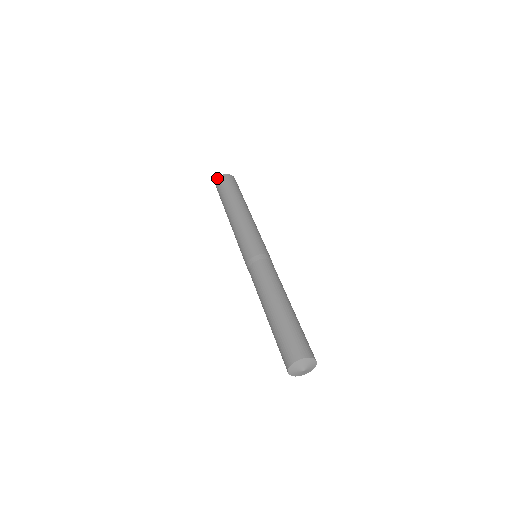
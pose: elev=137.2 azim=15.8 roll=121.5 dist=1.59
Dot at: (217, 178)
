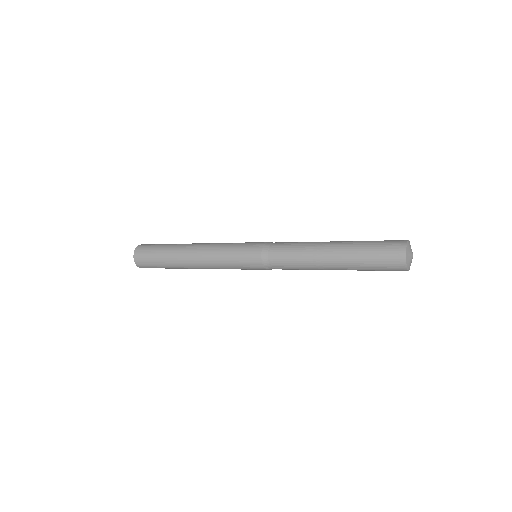
Dot at: occluded
